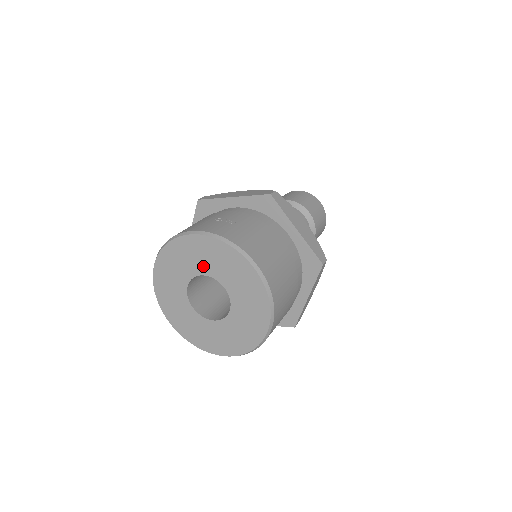
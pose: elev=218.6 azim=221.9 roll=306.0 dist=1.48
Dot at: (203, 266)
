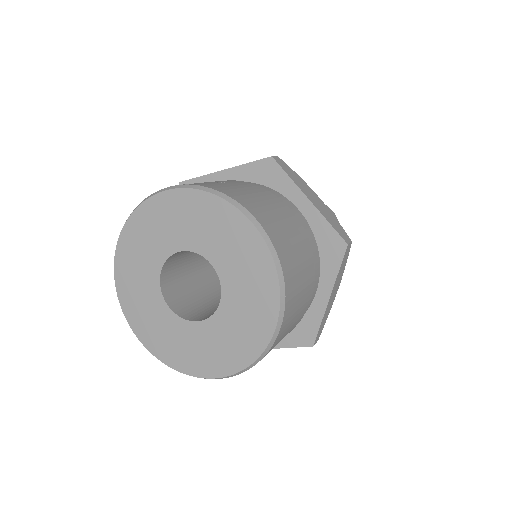
Dot at: (181, 237)
